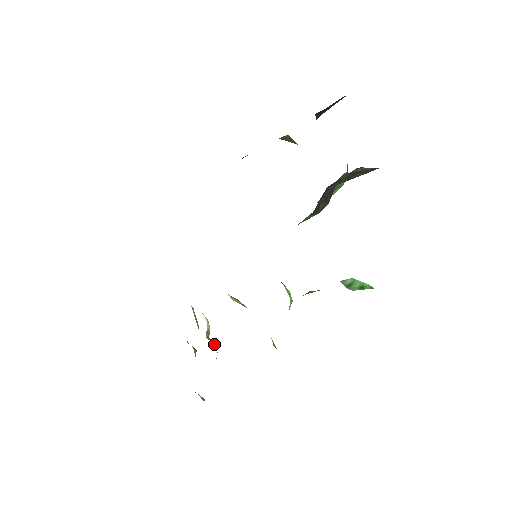
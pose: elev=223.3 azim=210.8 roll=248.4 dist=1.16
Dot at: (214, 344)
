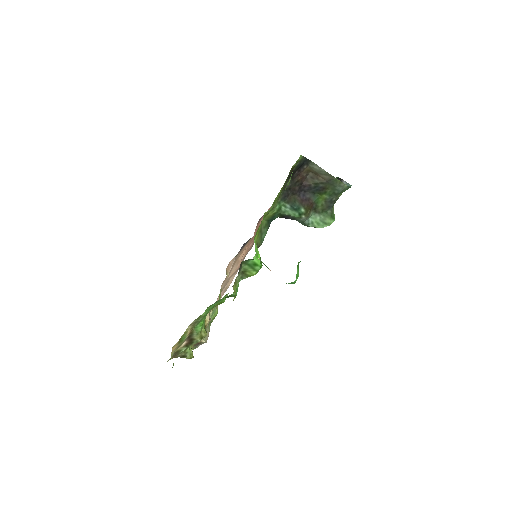
Dot at: occluded
